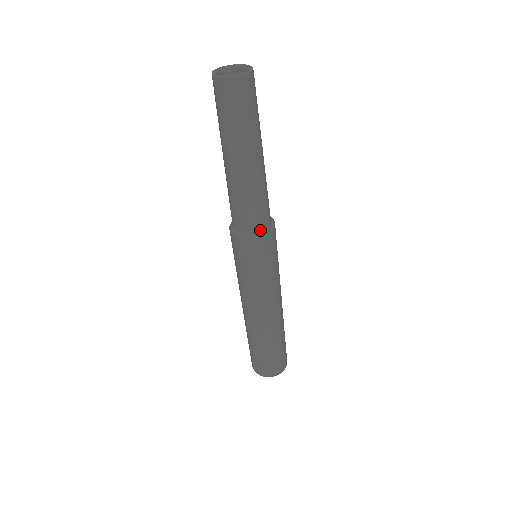
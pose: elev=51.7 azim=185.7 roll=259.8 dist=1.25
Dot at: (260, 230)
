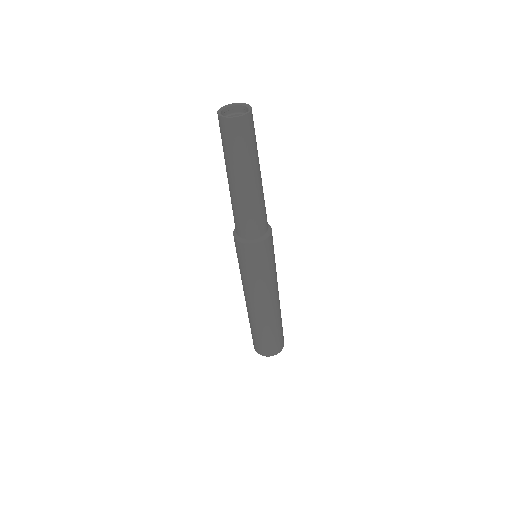
Dot at: (258, 237)
